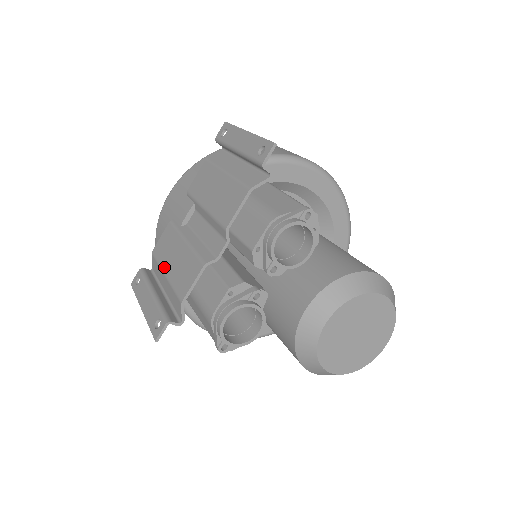
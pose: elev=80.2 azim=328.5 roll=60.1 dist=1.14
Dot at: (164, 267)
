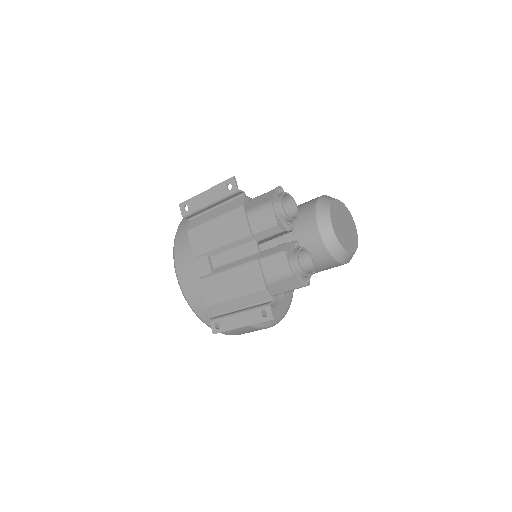
Dot at: (229, 296)
